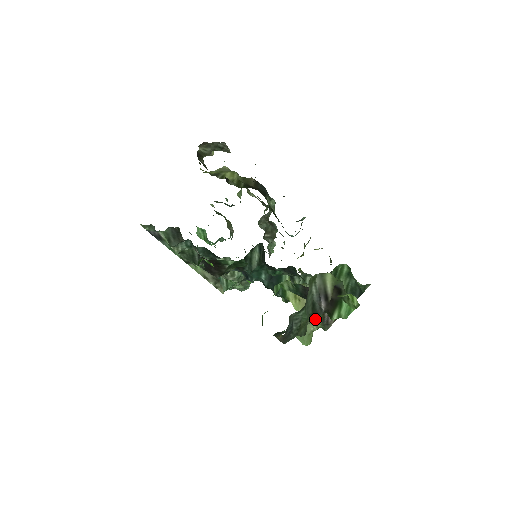
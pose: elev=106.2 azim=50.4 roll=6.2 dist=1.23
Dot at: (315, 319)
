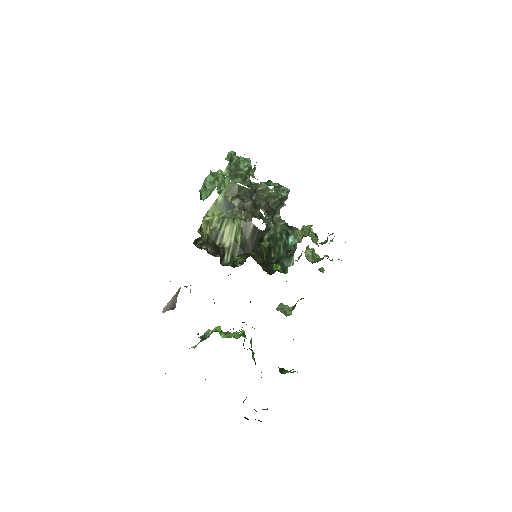
Dot at: occluded
